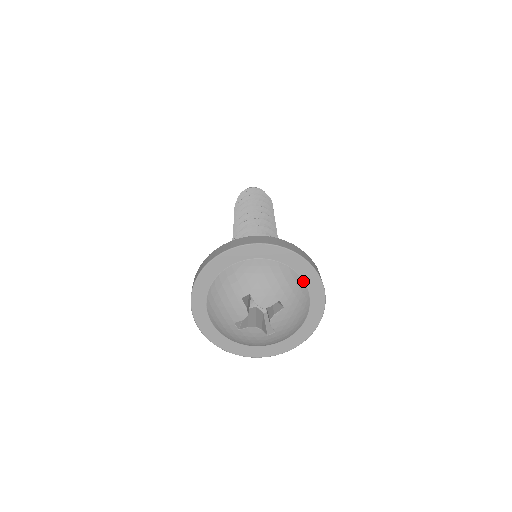
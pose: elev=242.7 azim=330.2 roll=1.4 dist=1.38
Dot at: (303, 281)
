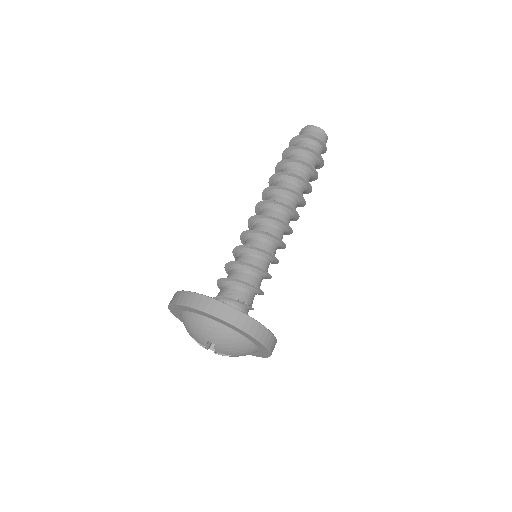
Dot at: (258, 350)
